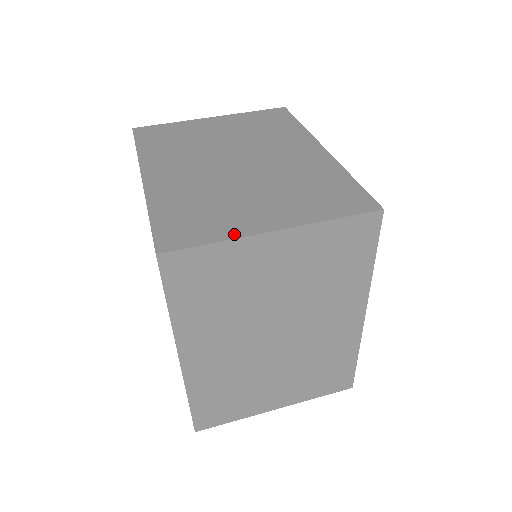
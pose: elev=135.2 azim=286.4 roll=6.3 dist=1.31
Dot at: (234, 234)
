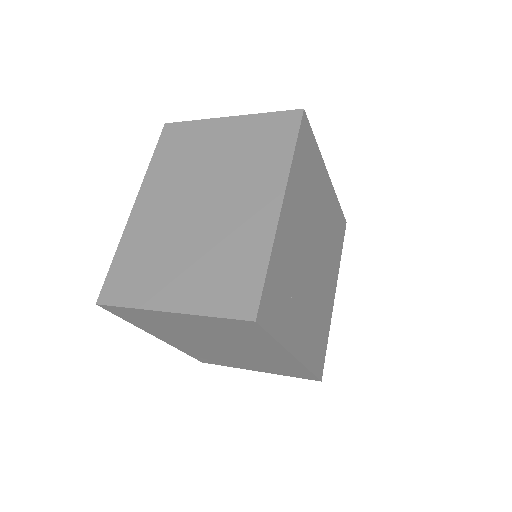
Dot at: occluded
